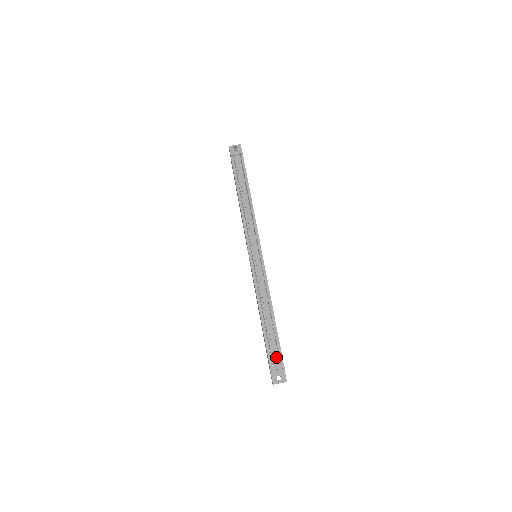
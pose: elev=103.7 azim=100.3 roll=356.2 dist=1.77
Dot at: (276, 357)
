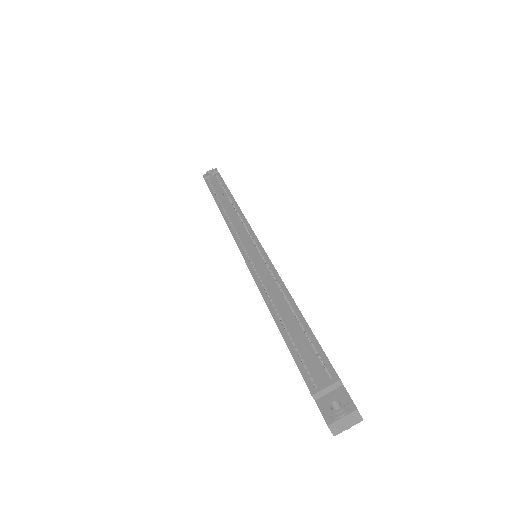
Dot at: (317, 367)
